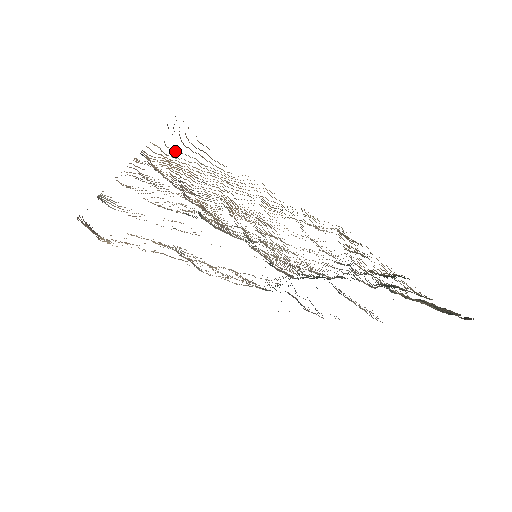
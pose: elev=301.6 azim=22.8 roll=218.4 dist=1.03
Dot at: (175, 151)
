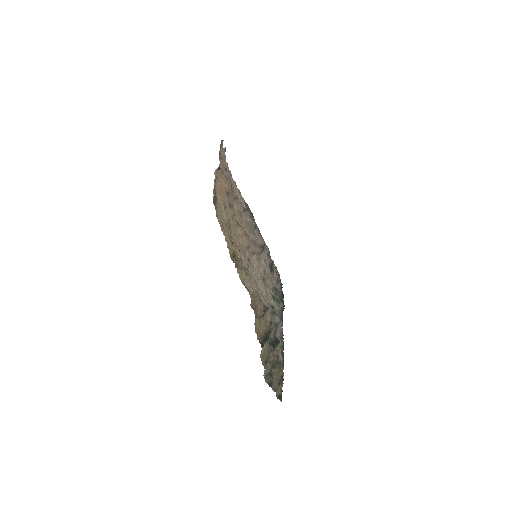
Dot at: (215, 187)
